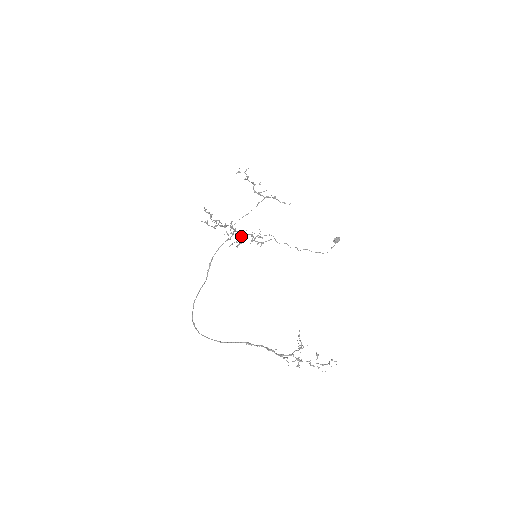
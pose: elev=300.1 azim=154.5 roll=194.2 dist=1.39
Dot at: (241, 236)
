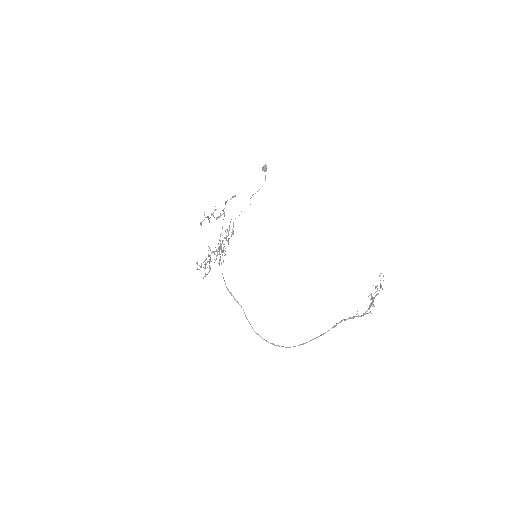
Dot at: occluded
